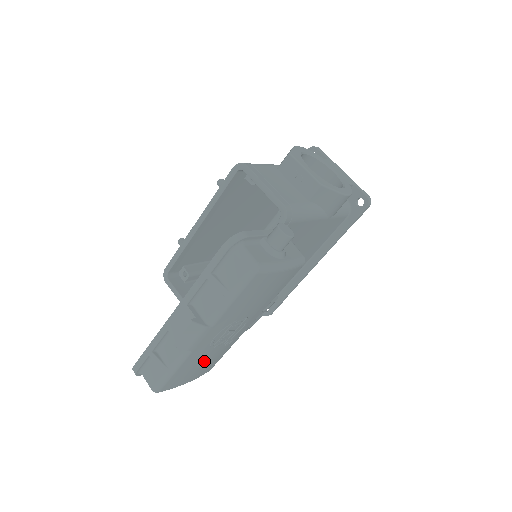
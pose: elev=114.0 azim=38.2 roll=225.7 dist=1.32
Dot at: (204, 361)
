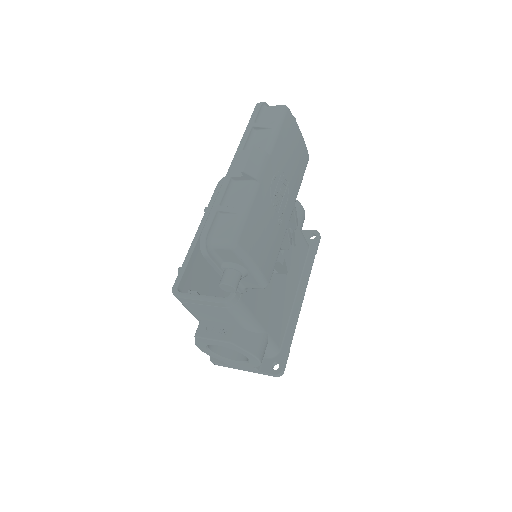
Dot at: (267, 228)
